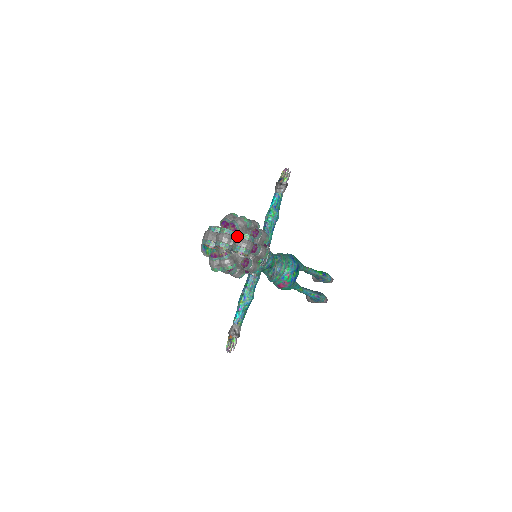
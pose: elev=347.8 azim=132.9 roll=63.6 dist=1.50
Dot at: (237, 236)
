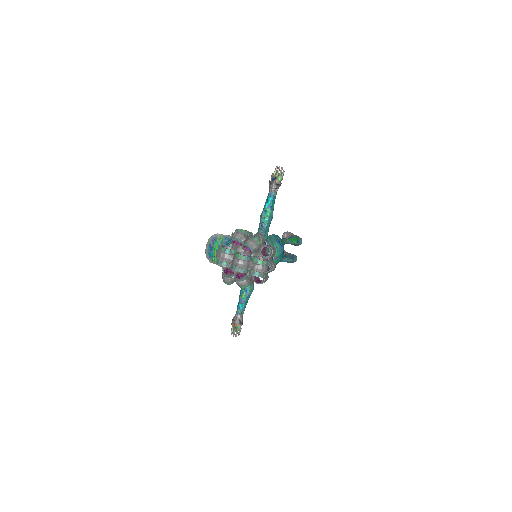
Dot at: (254, 262)
